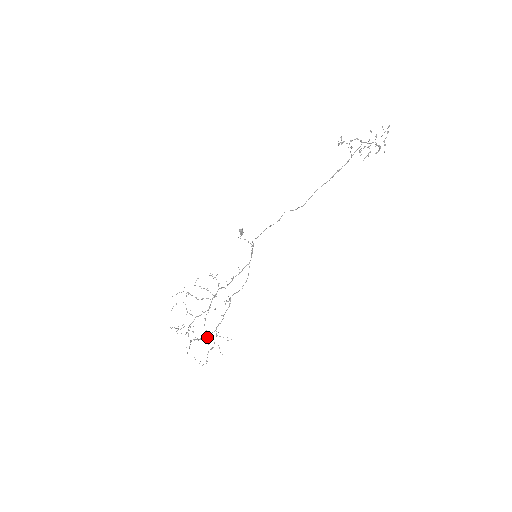
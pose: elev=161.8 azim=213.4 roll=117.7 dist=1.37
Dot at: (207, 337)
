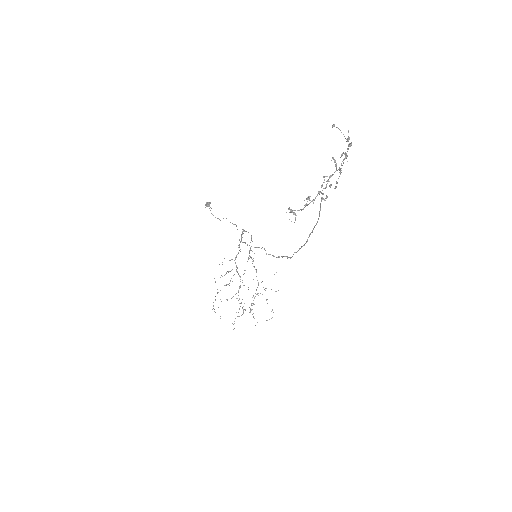
Dot at: (257, 293)
